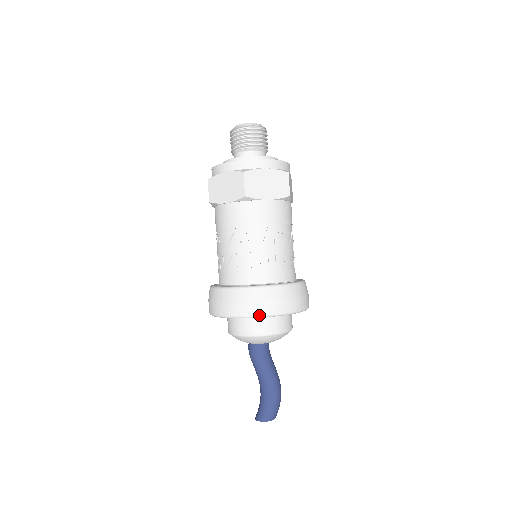
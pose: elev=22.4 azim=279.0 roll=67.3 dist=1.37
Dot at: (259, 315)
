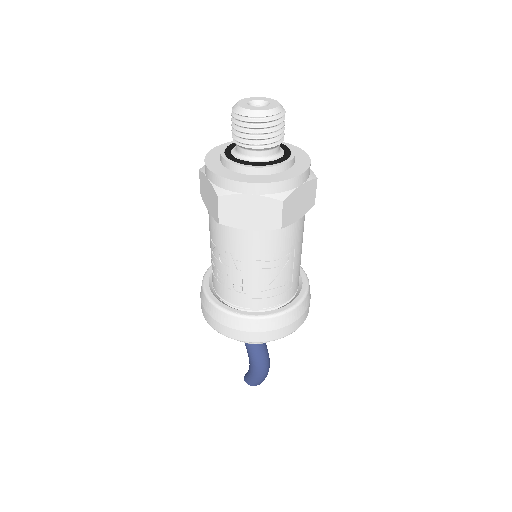
Dot at: (226, 336)
